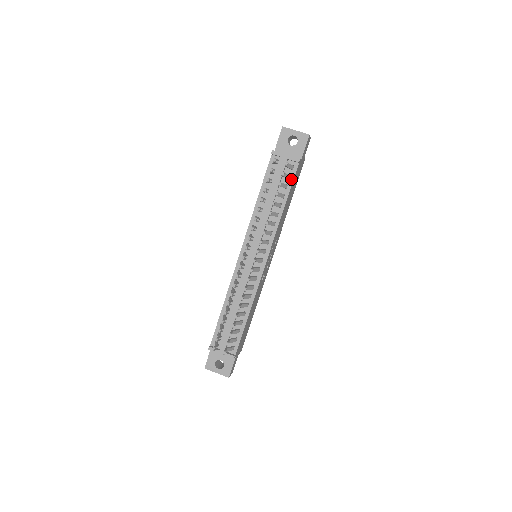
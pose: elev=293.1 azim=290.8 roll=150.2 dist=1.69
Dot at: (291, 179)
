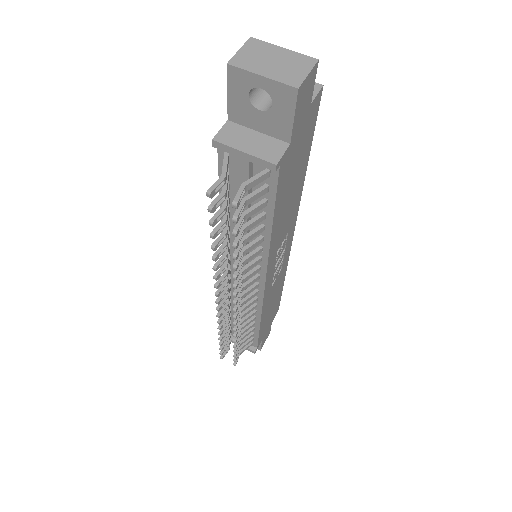
Dot at: (271, 191)
